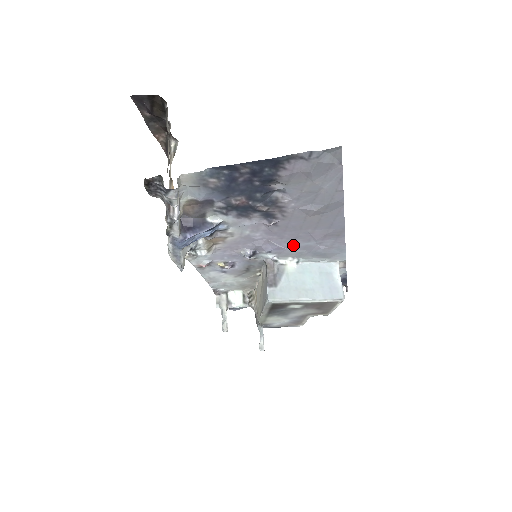
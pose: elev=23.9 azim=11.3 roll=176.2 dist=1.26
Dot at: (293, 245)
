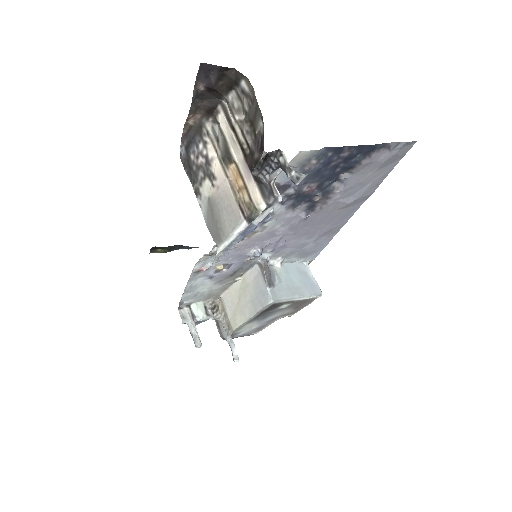
Dot at: (295, 242)
